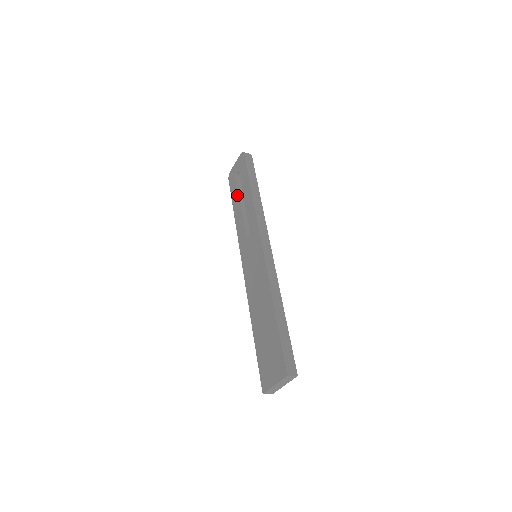
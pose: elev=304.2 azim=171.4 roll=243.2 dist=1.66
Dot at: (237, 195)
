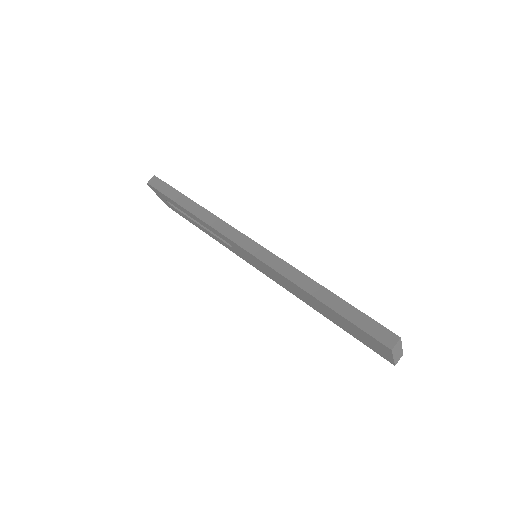
Dot at: (188, 218)
